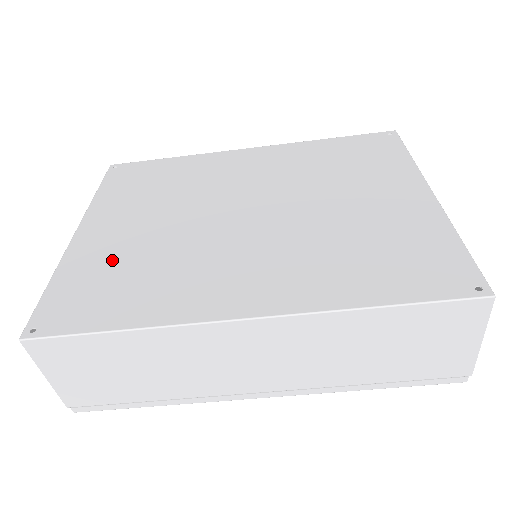
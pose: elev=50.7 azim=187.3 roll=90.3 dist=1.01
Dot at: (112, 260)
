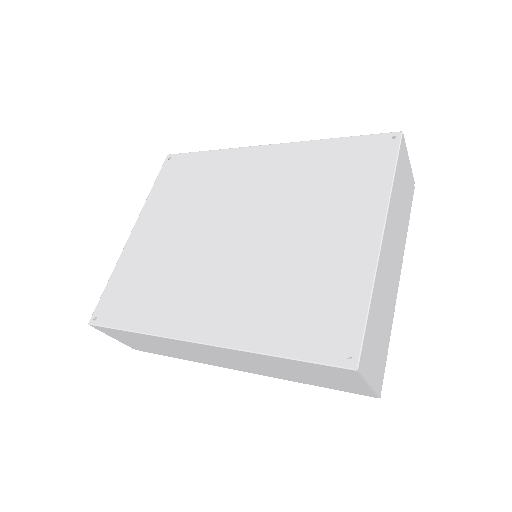
Dot at: (143, 267)
